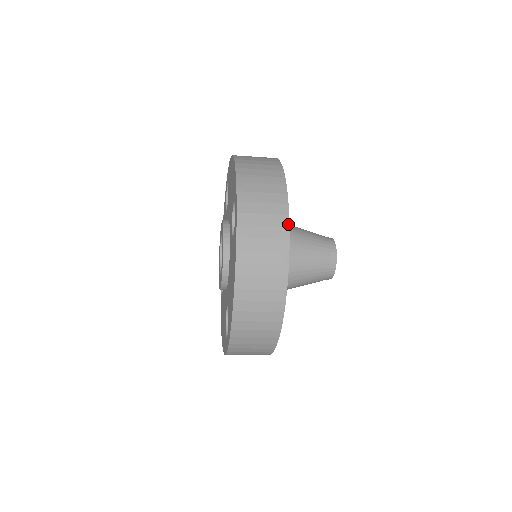
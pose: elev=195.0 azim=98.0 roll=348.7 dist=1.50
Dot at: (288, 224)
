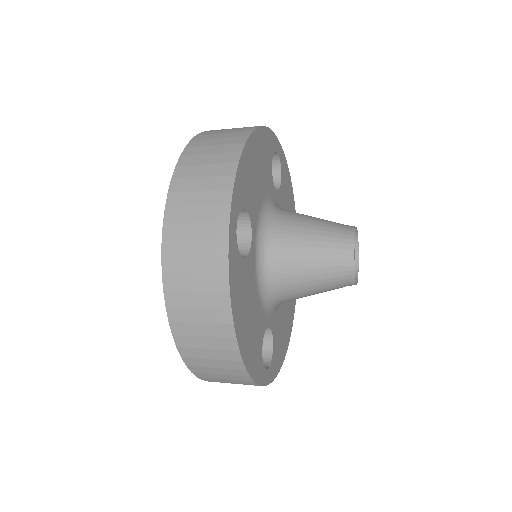
Dot at: (226, 253)
